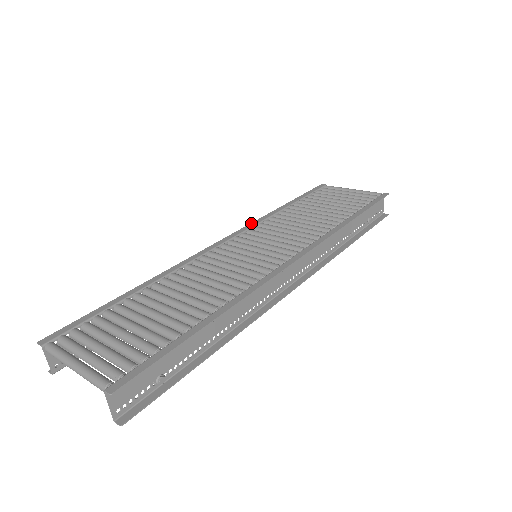
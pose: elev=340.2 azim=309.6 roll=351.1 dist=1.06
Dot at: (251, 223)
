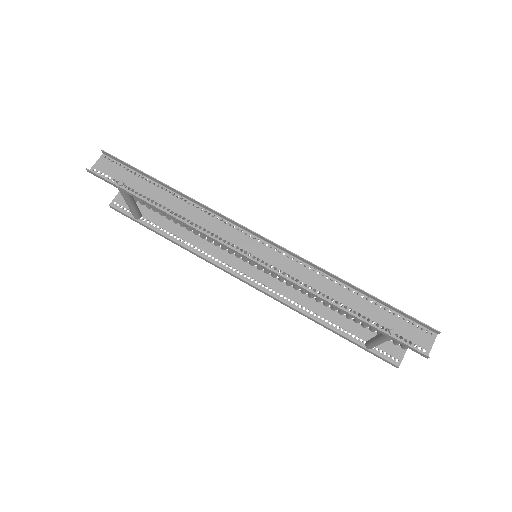
Dot at: occluded
